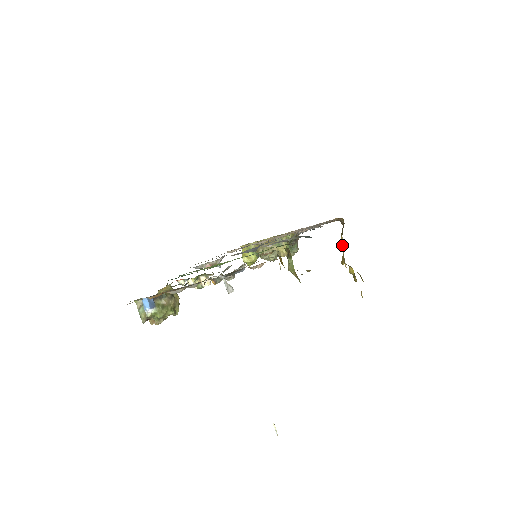
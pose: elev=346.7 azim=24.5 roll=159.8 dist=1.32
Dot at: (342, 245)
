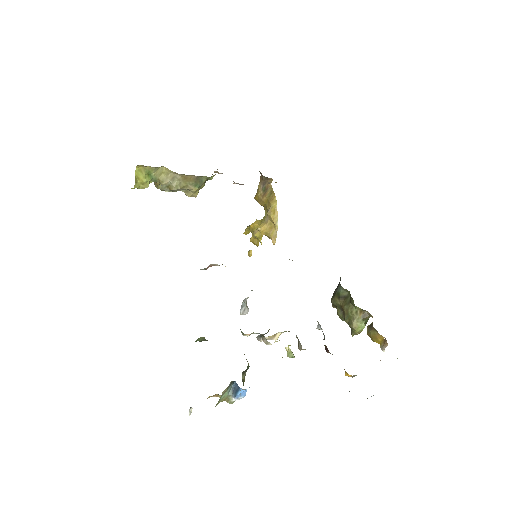
Dot at: occluded
